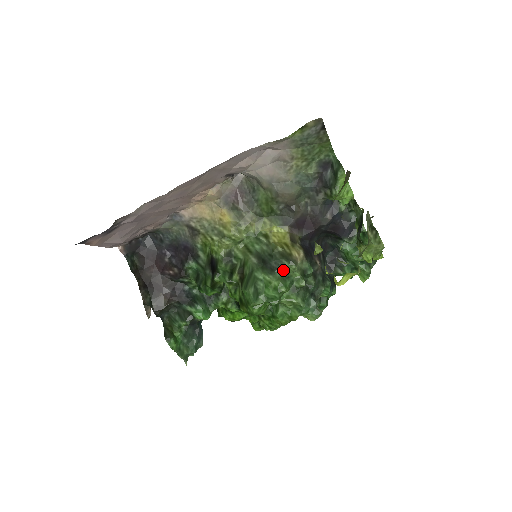
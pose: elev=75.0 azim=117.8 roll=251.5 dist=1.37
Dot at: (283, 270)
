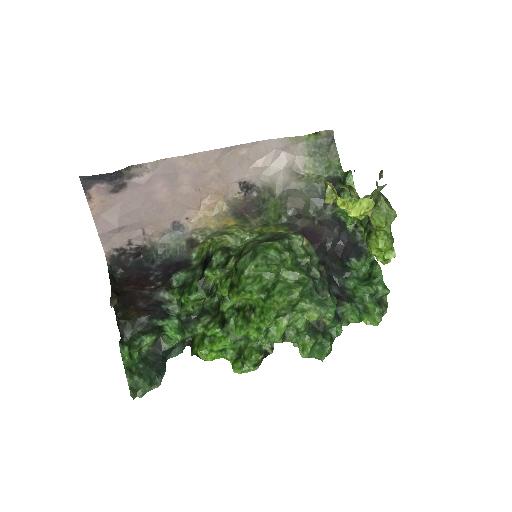
Dot at: (287, 240)
